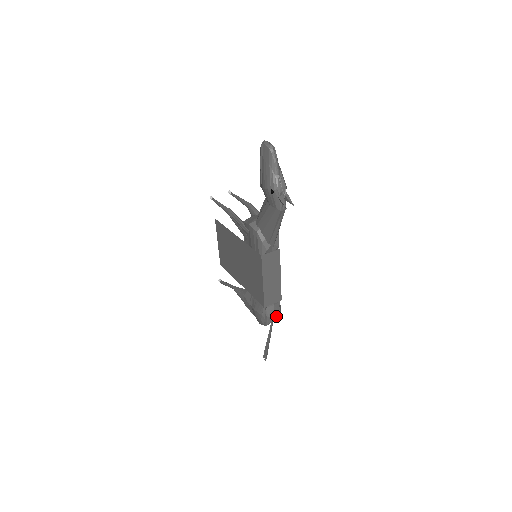
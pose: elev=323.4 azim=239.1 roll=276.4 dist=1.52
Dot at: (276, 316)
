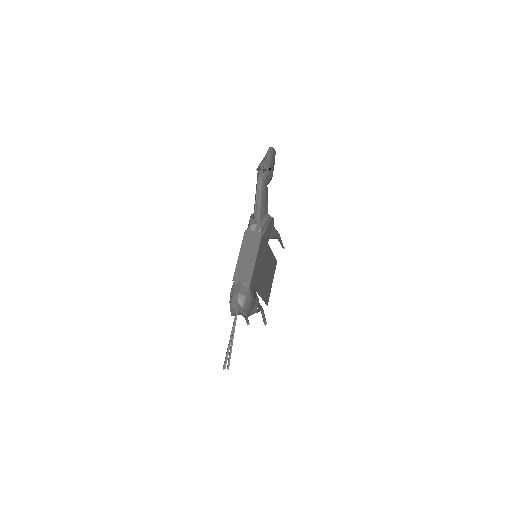
Dot at: (241, 299)
